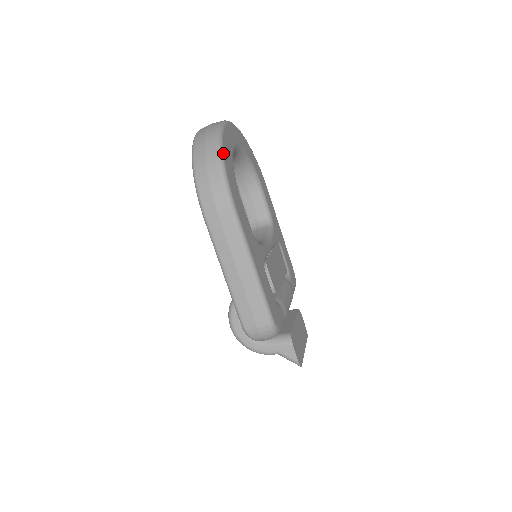
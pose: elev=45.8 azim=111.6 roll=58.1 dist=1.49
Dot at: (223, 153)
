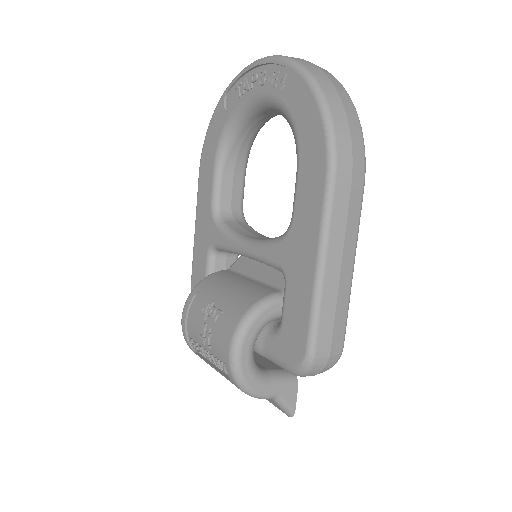
Dot at: occluded
